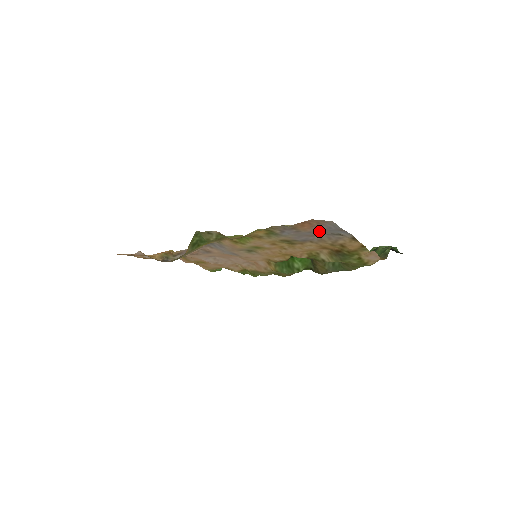
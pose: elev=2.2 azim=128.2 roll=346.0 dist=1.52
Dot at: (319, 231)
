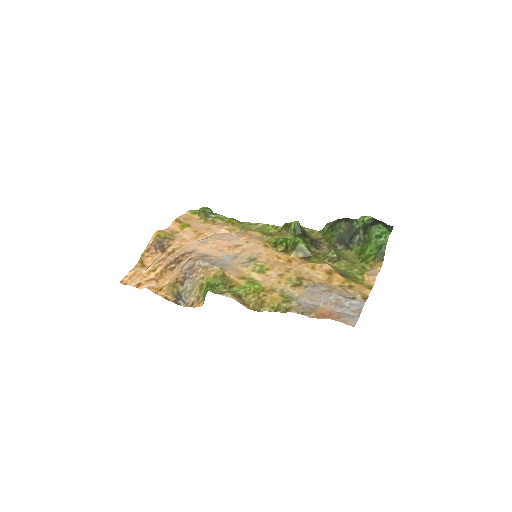
Dot at: (335, 304)
